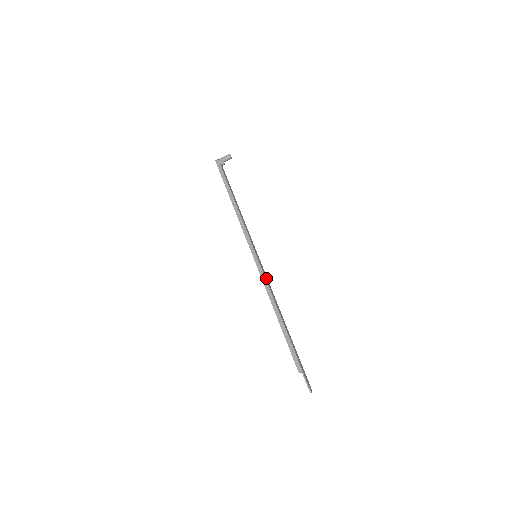
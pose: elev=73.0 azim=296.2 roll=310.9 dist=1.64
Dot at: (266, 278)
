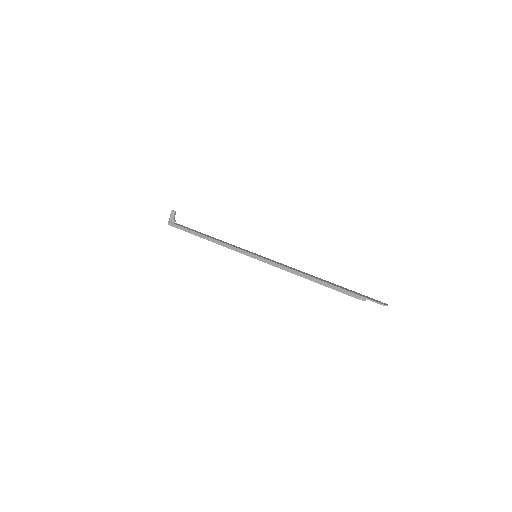
Dot at: (277, 263)
